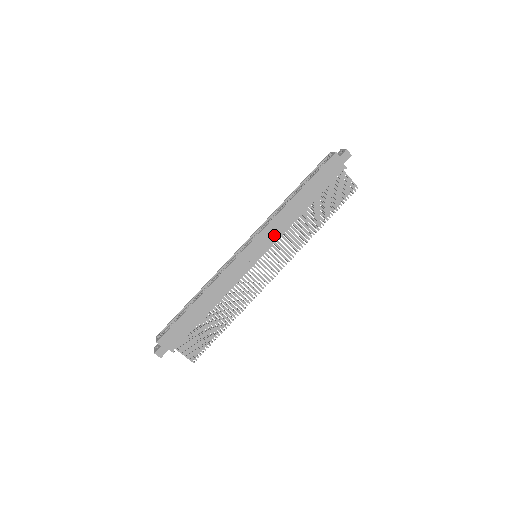
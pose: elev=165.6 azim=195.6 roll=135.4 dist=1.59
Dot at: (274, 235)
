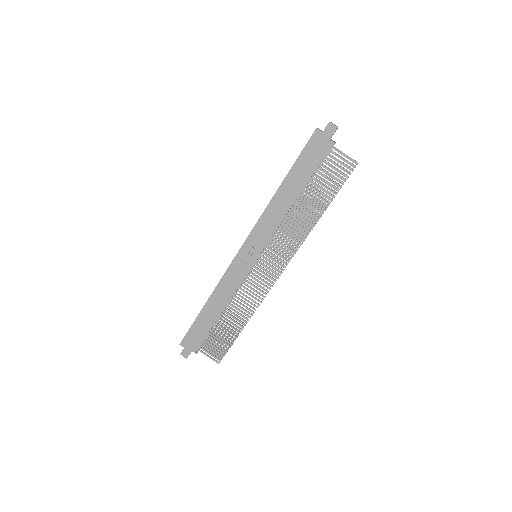
Dot at: (266, 233)
